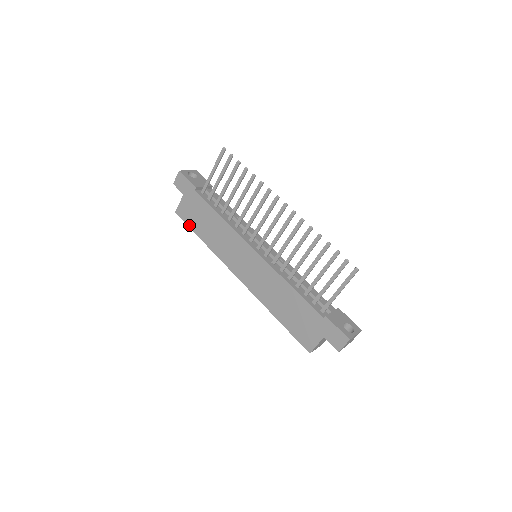
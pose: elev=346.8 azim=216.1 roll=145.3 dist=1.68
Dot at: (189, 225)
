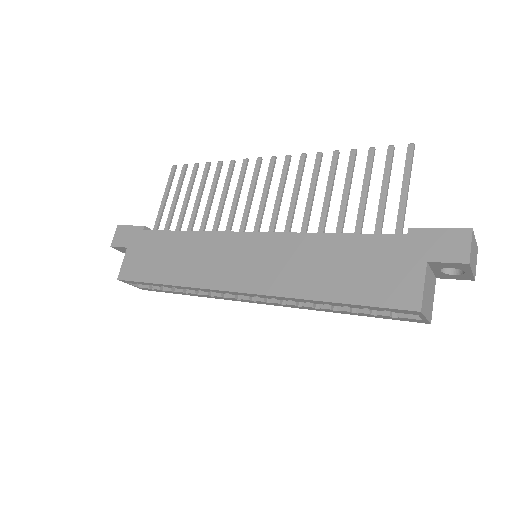
Dot at: (141, 279)
